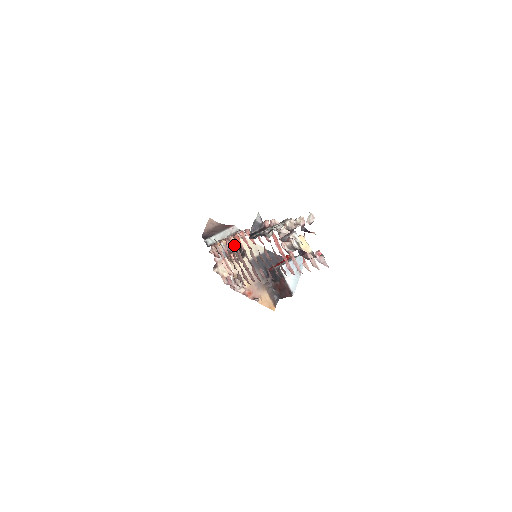
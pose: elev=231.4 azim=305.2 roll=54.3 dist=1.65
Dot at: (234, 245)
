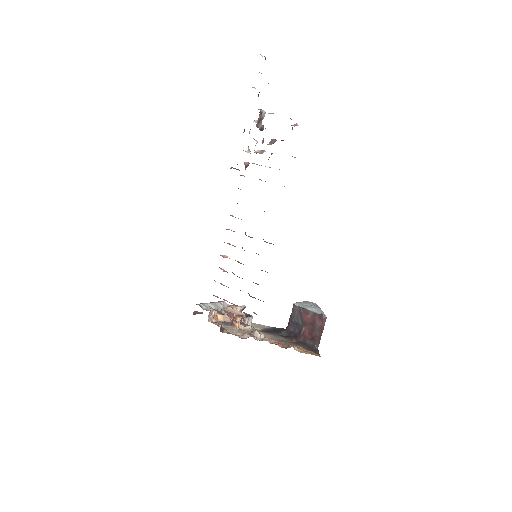
Dot at: occluded
